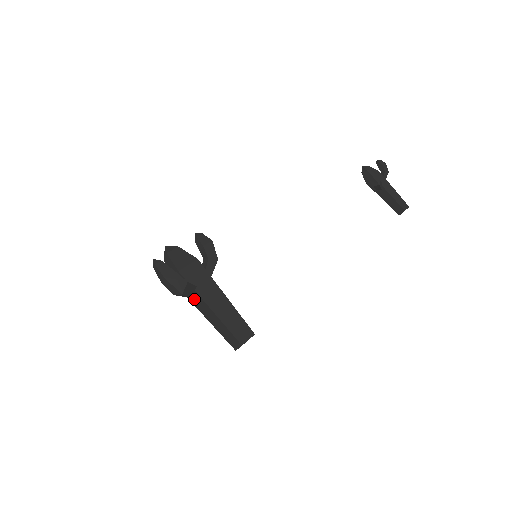
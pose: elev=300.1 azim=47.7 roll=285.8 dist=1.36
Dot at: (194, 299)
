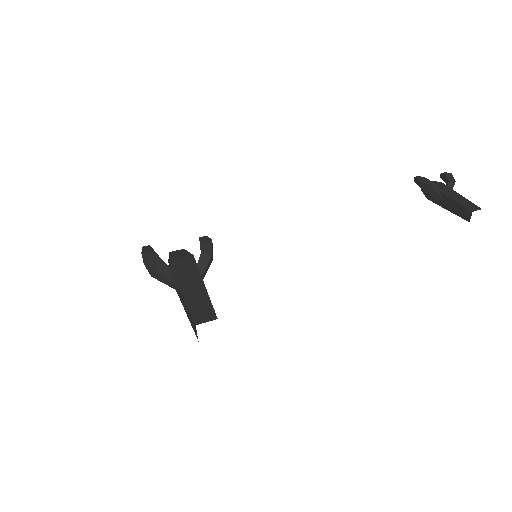
Dot at: (178, 290)
